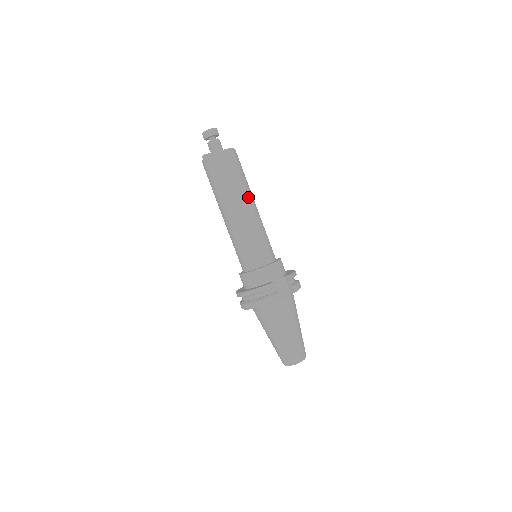
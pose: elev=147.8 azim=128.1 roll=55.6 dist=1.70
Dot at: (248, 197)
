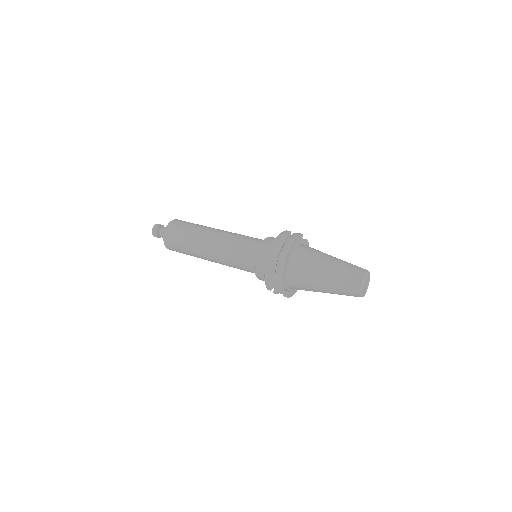
Dot at: occluded
